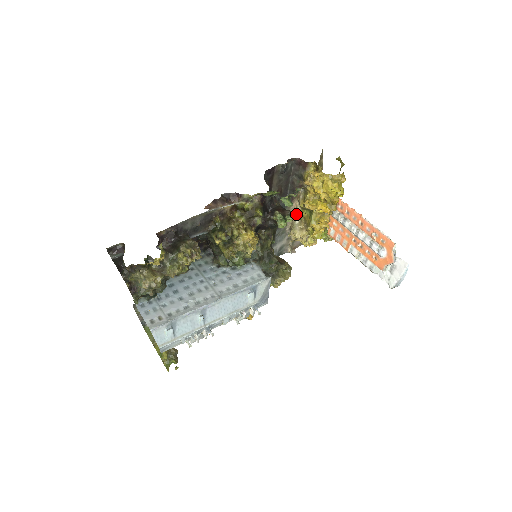
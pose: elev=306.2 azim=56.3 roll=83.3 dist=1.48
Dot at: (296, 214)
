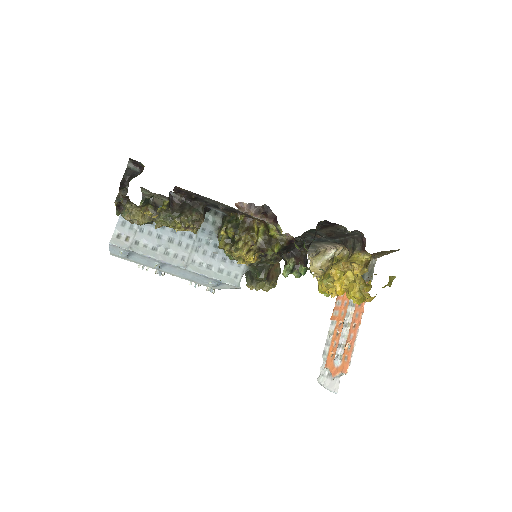
Dot at: (335, 250)
